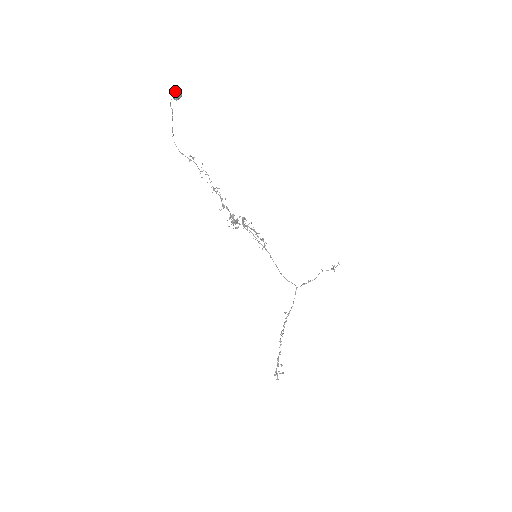
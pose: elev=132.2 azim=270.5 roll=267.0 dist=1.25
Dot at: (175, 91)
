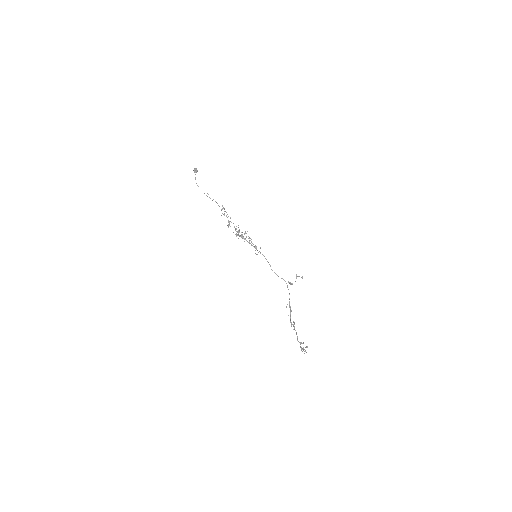
Dot at: (195, 168)
